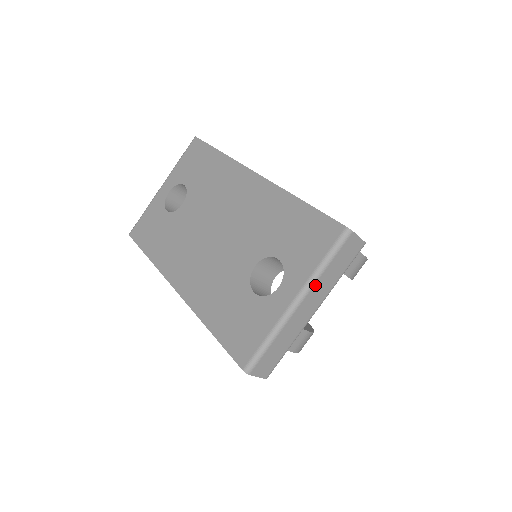
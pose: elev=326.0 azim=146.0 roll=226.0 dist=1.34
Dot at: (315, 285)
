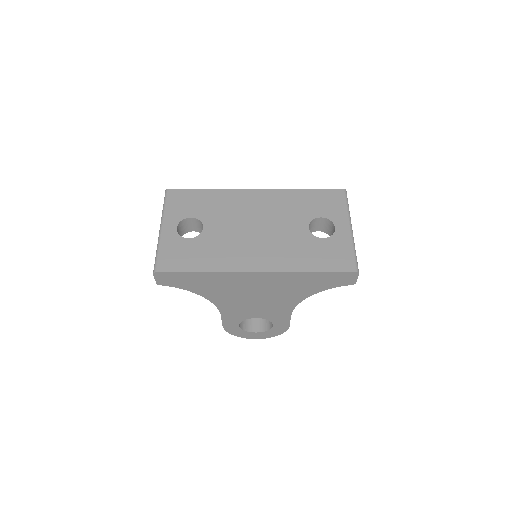
Dot at: (350, 219)
